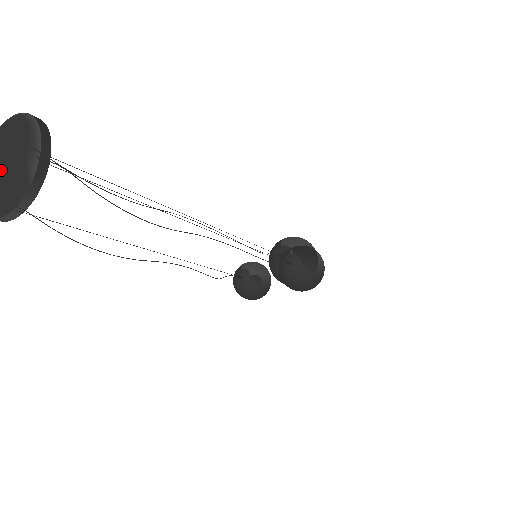
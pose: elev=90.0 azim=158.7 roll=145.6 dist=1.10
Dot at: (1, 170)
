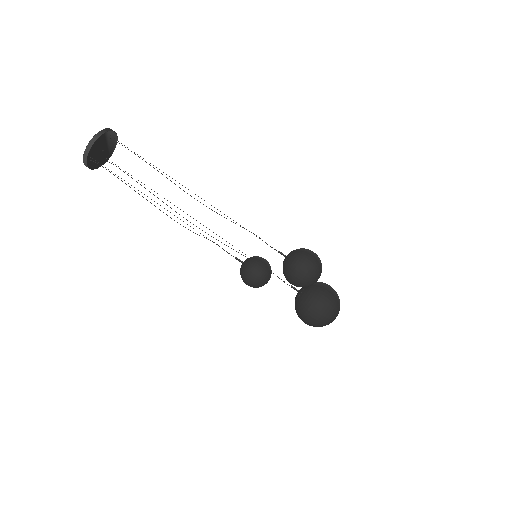
Dot at: occluded
